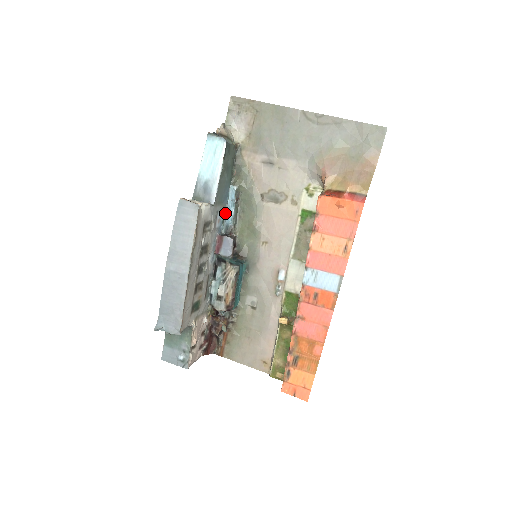
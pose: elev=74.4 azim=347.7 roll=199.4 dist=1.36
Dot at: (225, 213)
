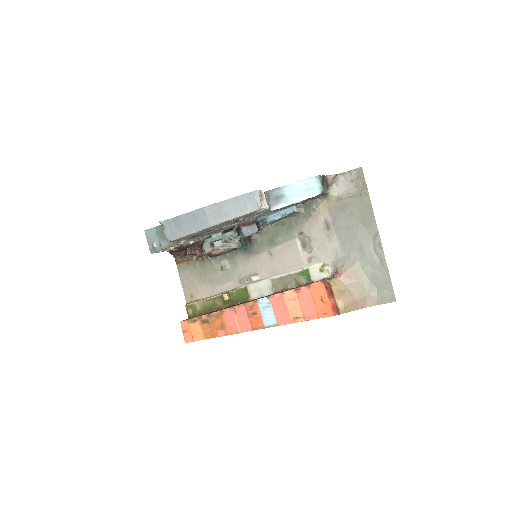
Dot at: (273, 212)
